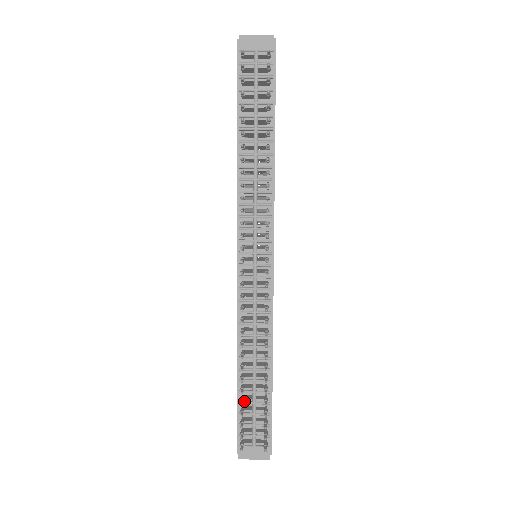
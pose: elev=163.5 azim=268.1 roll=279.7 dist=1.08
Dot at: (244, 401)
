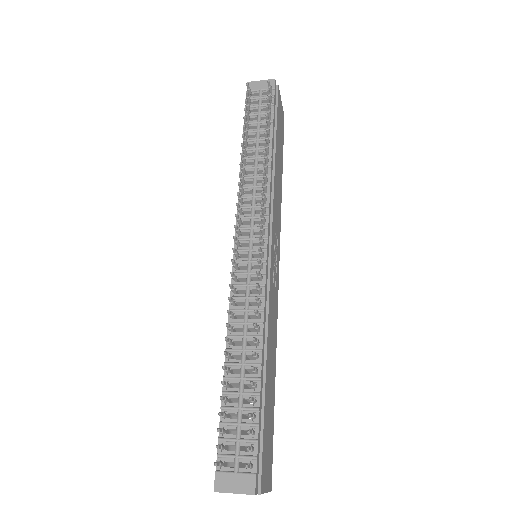
Dot at: (228, 406)
